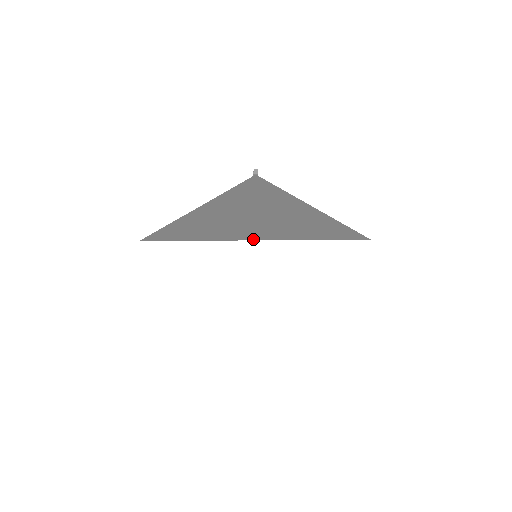
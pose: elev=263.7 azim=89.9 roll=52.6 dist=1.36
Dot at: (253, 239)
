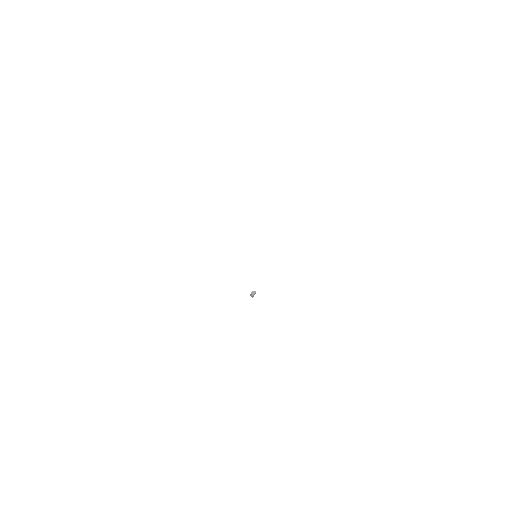
Dot at: occluded
